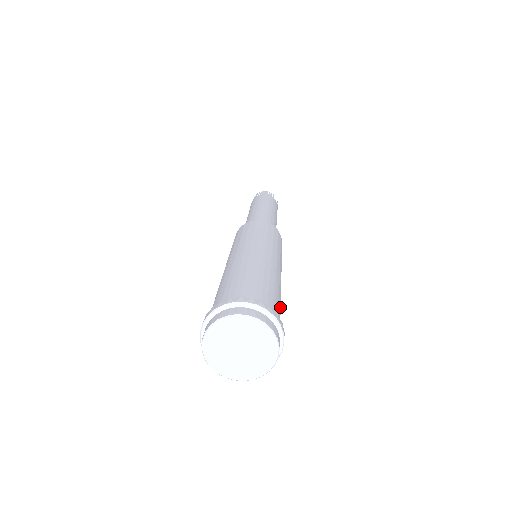
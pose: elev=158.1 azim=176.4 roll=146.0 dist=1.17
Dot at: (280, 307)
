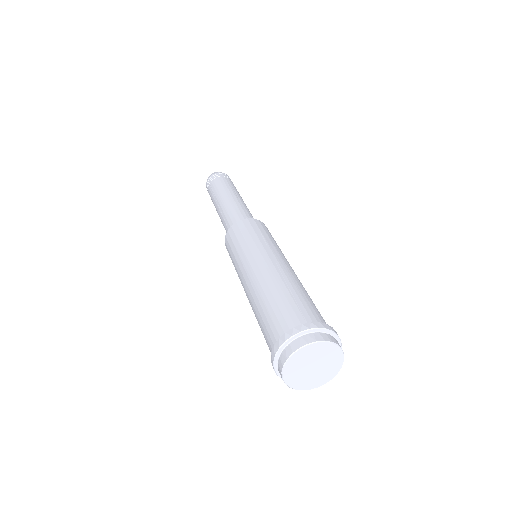
Dot at: occluded
